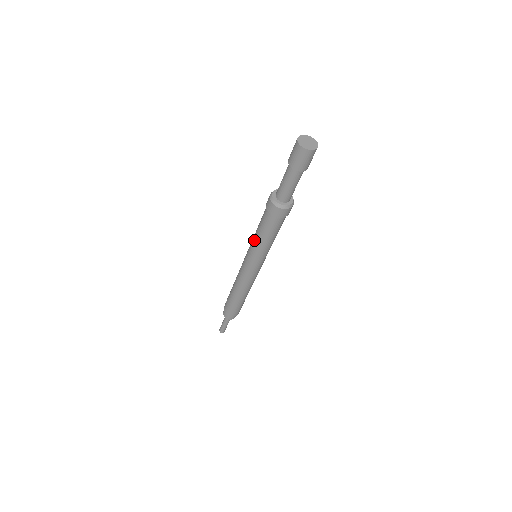
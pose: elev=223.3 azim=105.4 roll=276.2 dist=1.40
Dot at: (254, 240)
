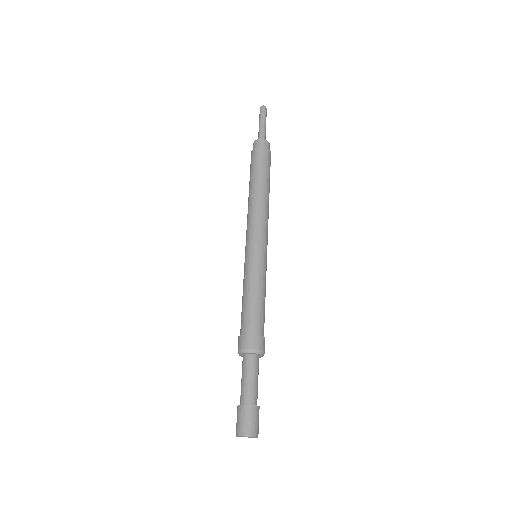
Dot at: occluded
